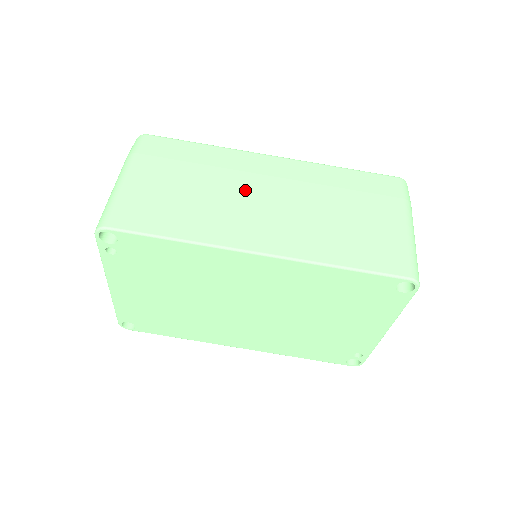
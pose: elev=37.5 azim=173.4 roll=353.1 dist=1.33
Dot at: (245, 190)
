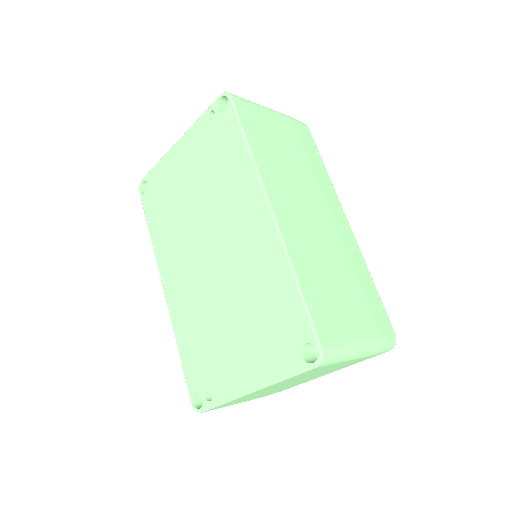
Dot at: (311, 197)
